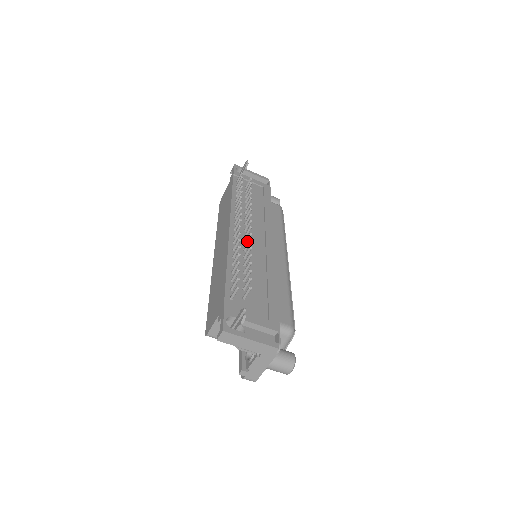
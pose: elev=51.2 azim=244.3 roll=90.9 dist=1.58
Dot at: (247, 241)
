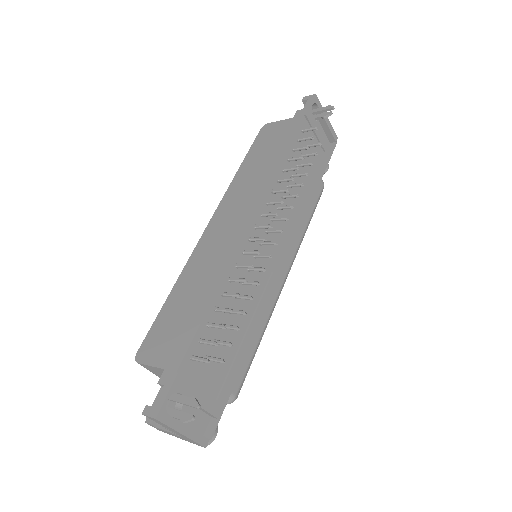
Dot at: (259, 257)
